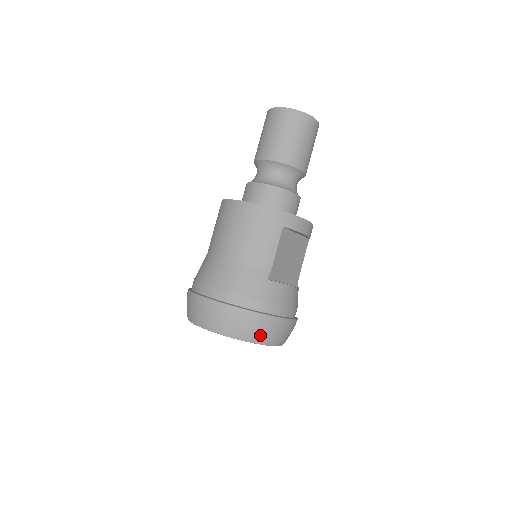
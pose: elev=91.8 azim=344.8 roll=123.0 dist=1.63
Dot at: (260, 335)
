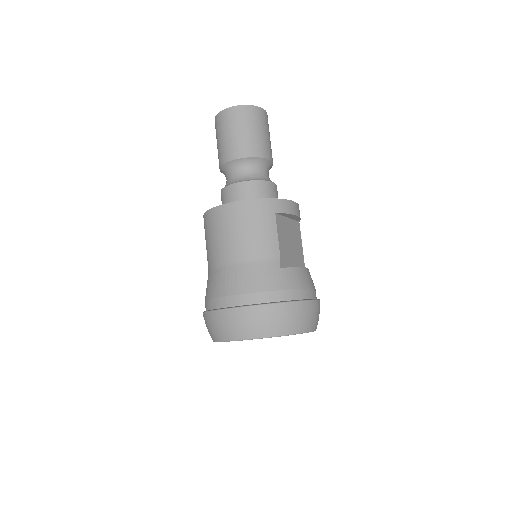
Dot at: (295, 324)
